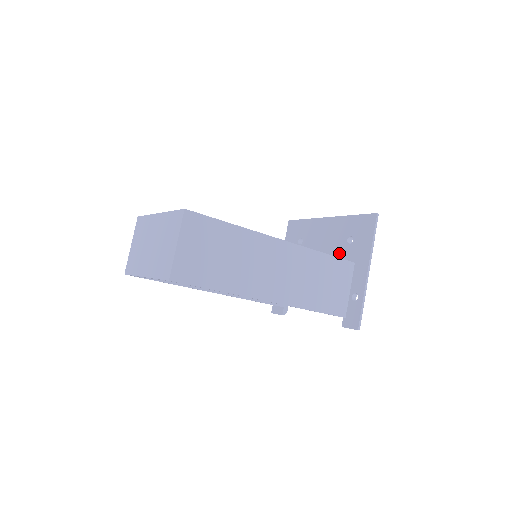
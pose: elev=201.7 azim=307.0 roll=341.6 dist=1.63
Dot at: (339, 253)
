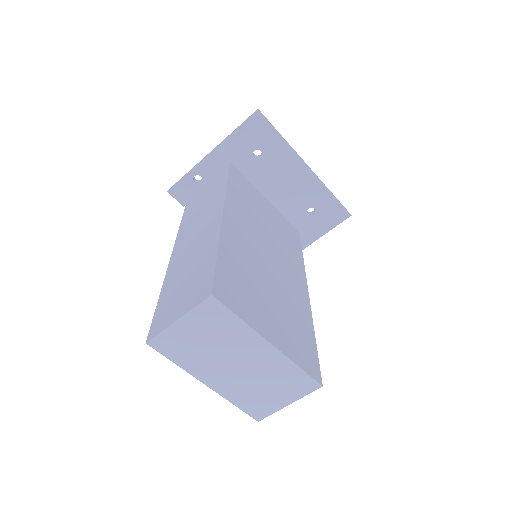
Dot at: (292, 212)
